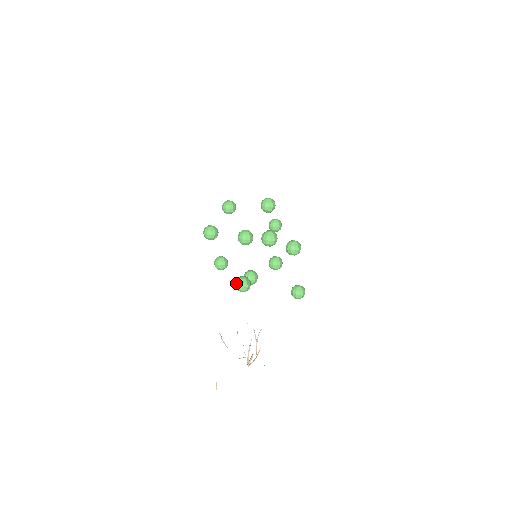
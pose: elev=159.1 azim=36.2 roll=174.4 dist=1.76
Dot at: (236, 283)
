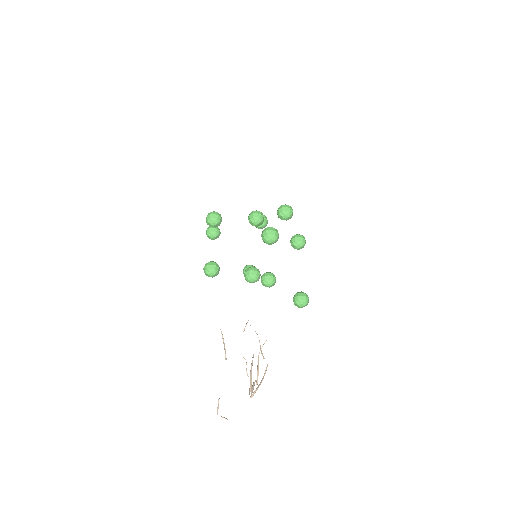
Dot at: (266, 229)
